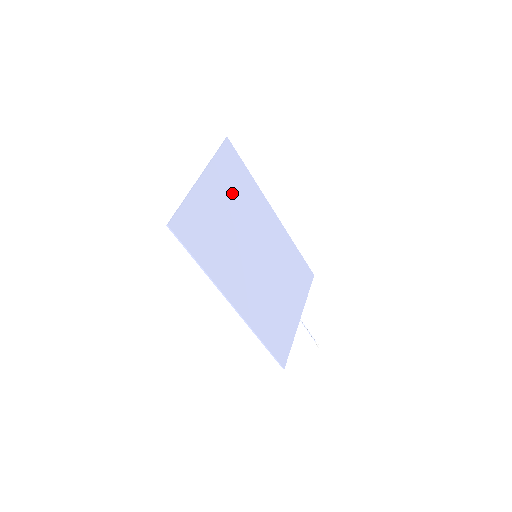
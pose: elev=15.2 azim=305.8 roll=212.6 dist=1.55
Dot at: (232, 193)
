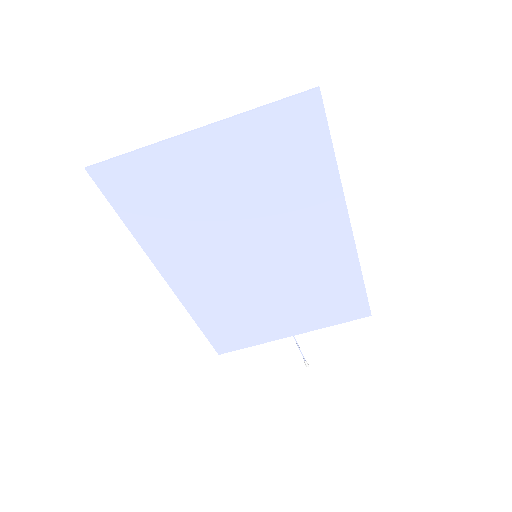
Dot at: (261, 173)
